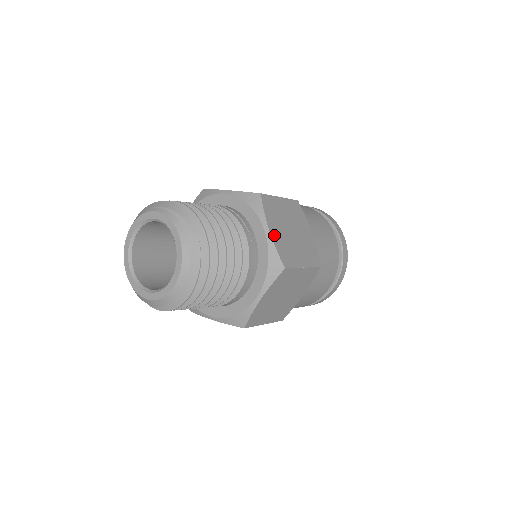
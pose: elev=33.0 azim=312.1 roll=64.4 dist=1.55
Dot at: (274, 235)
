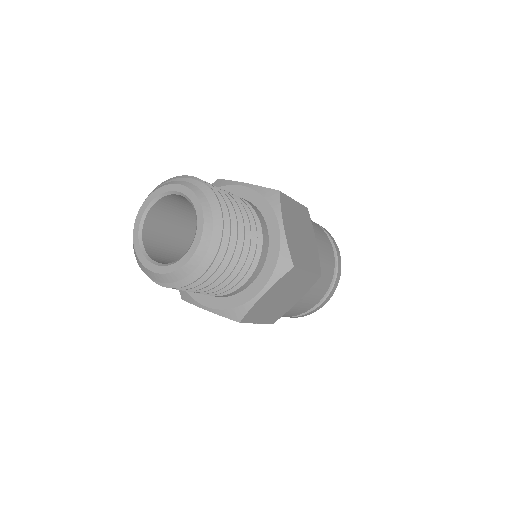
Dot at: occluded
